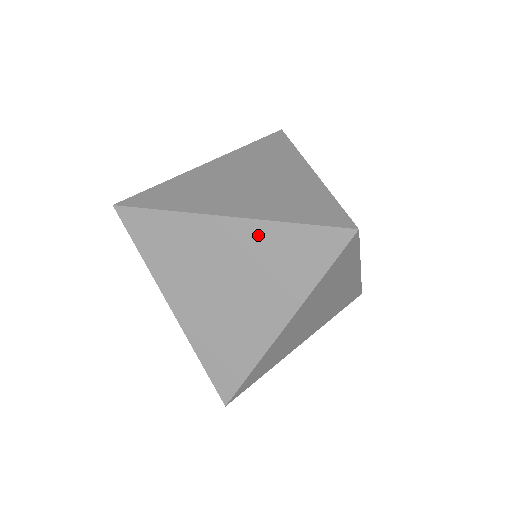
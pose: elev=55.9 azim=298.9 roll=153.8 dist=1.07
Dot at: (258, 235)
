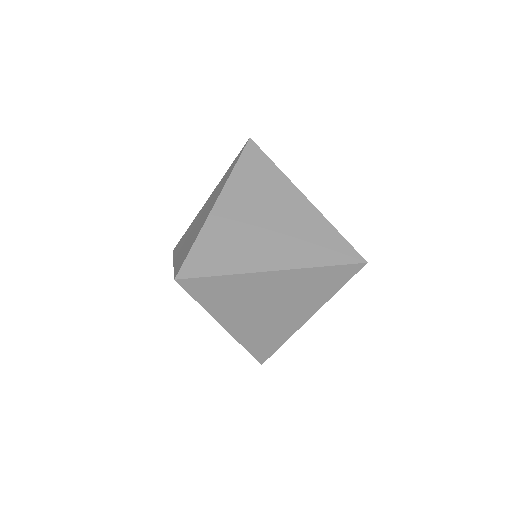
Dot at: (216, 188)
